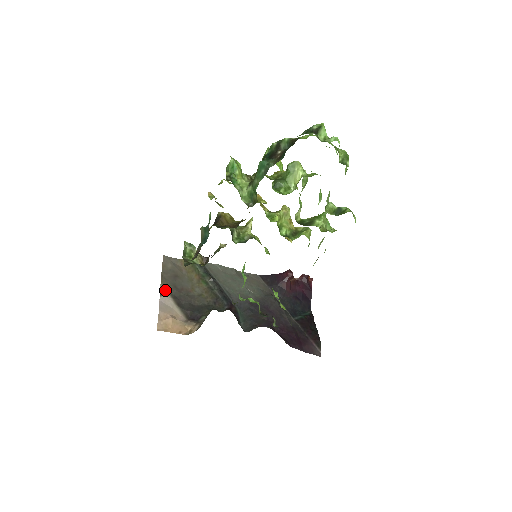
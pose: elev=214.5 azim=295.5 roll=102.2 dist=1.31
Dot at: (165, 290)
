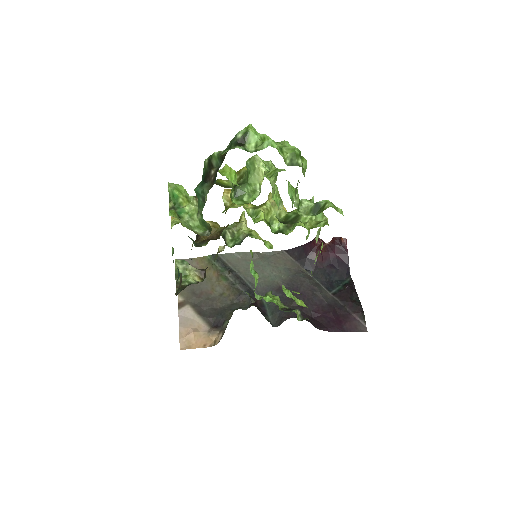
Dot at: (183, 300)
